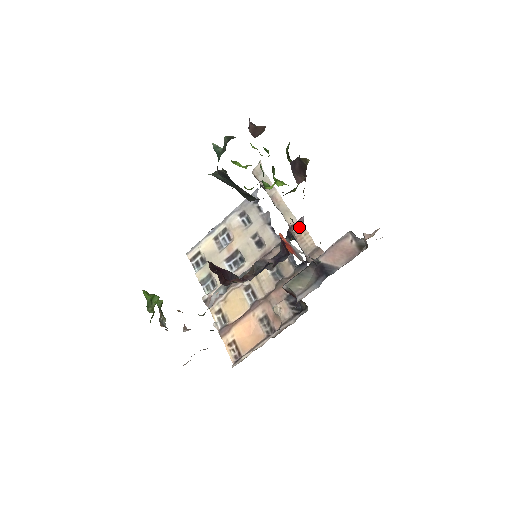
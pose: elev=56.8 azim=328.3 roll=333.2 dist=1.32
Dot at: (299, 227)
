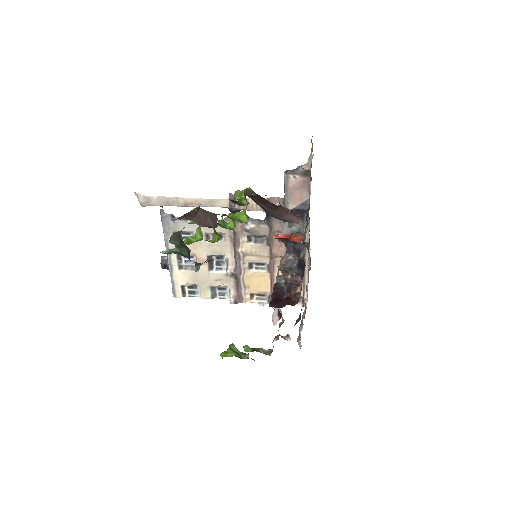
Dot at: occluded
